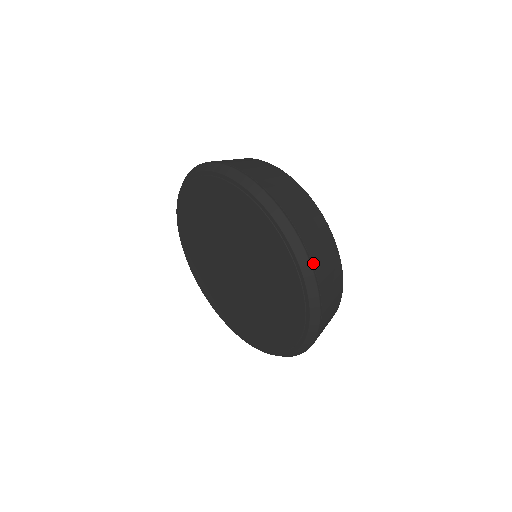
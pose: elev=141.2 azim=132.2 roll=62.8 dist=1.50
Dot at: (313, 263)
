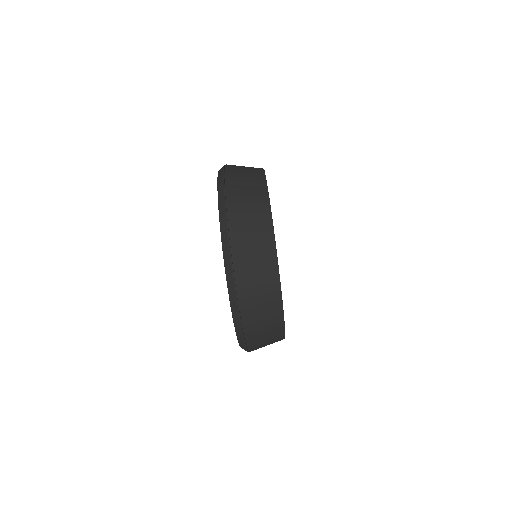
Dot at: occluded
